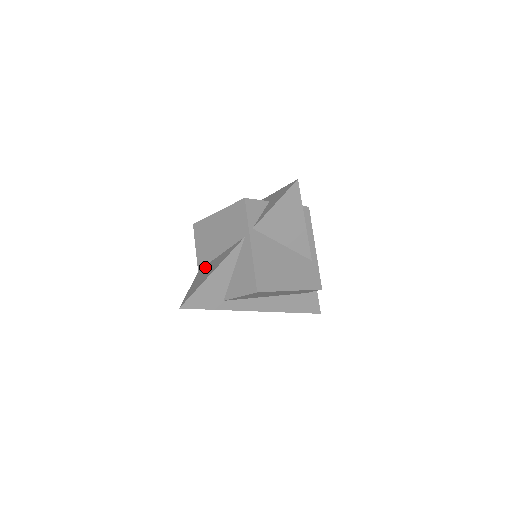
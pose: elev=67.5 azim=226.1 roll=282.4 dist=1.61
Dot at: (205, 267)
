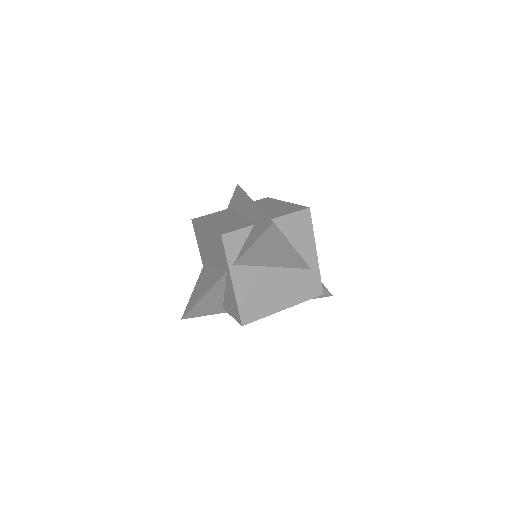
Dot at: (205, 271)
